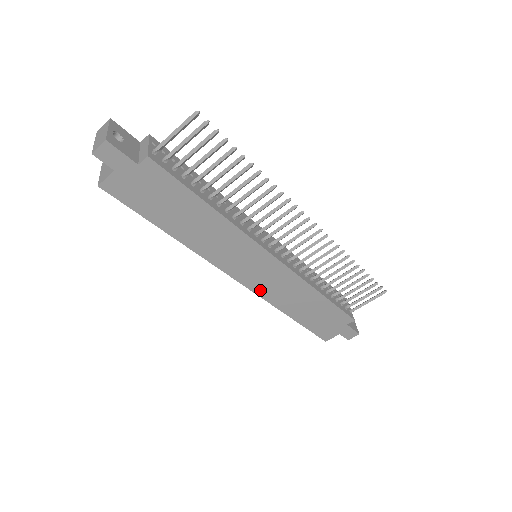
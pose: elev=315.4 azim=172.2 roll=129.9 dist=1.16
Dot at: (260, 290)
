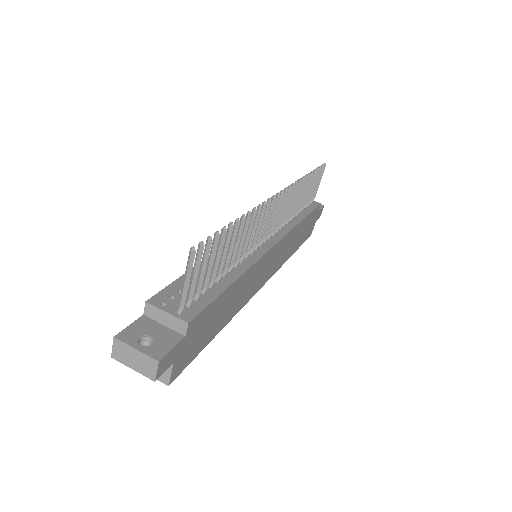
Dot at: (275, 270)
